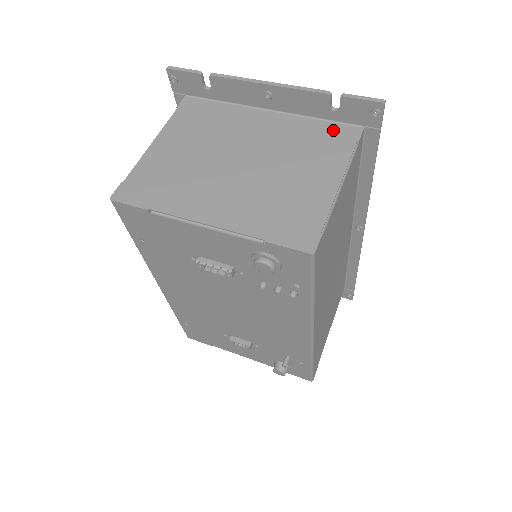
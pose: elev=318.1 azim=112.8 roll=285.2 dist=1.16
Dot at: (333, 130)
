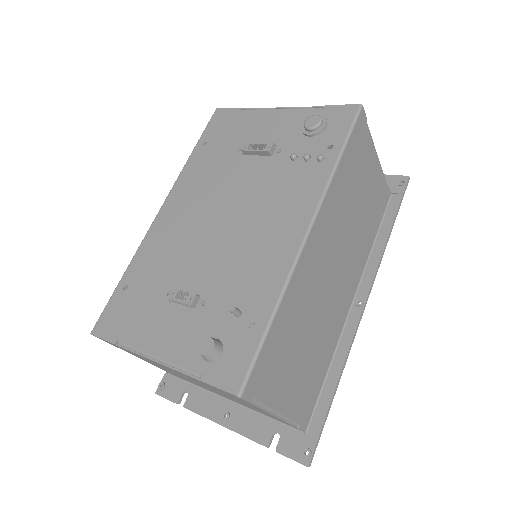
Dot at: occluded
